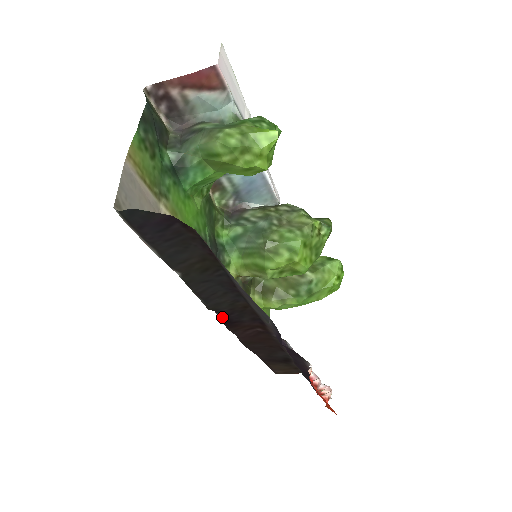
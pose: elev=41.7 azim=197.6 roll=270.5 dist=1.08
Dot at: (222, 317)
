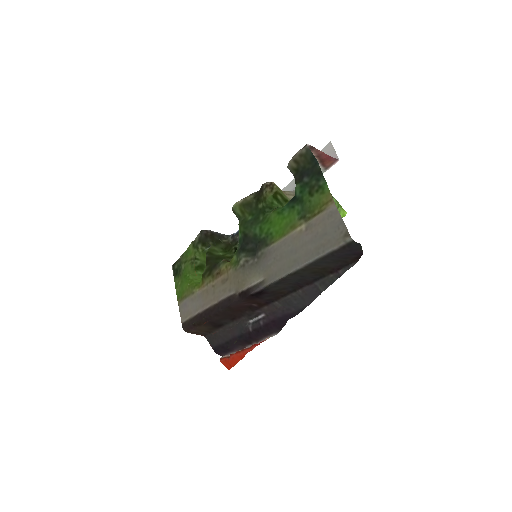
Dot at: (257, 292)
